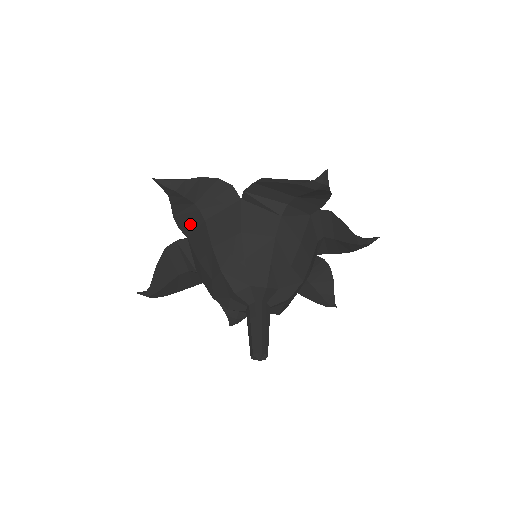
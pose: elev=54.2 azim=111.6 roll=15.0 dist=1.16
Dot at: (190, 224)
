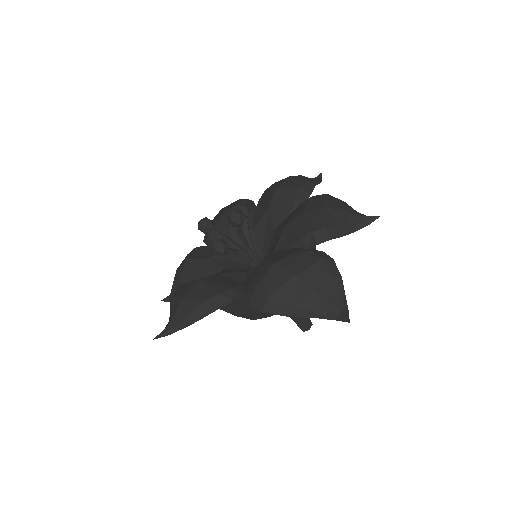
Dot at: occluded
